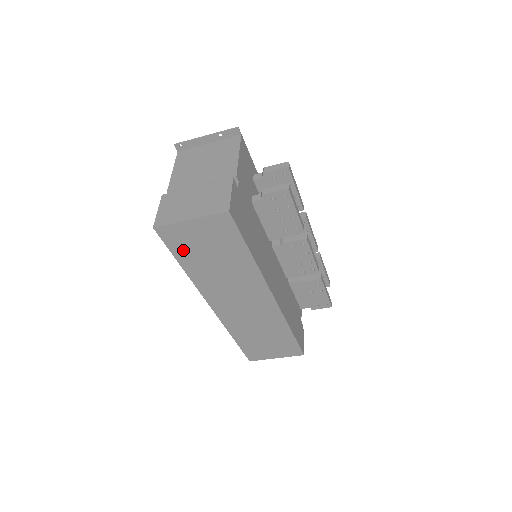
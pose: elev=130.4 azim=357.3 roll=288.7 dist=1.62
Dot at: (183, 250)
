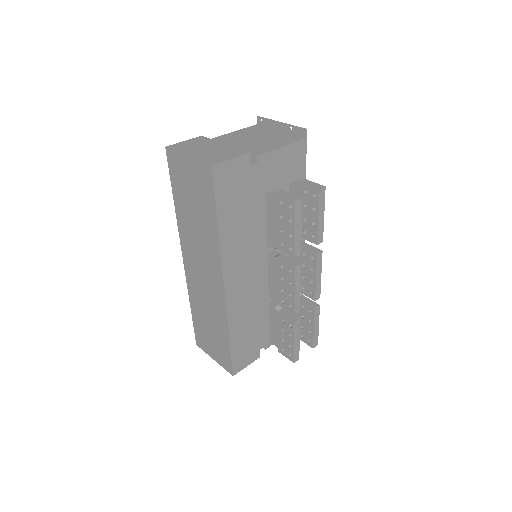
Dot at: (178, 184)
